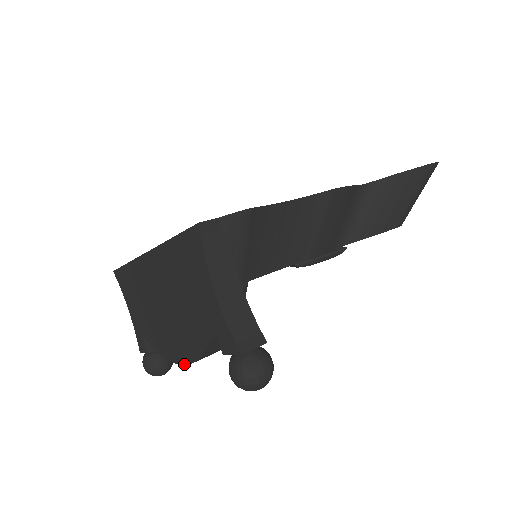
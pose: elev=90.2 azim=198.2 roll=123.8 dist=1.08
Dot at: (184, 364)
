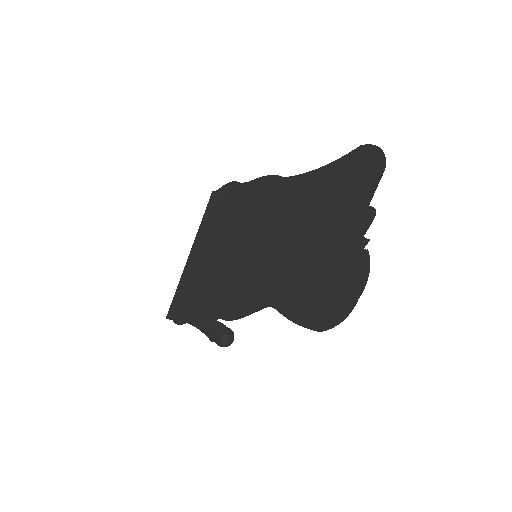
Dot at: occluded
